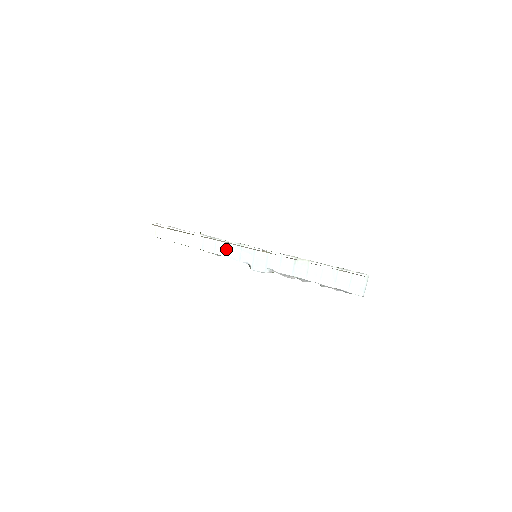
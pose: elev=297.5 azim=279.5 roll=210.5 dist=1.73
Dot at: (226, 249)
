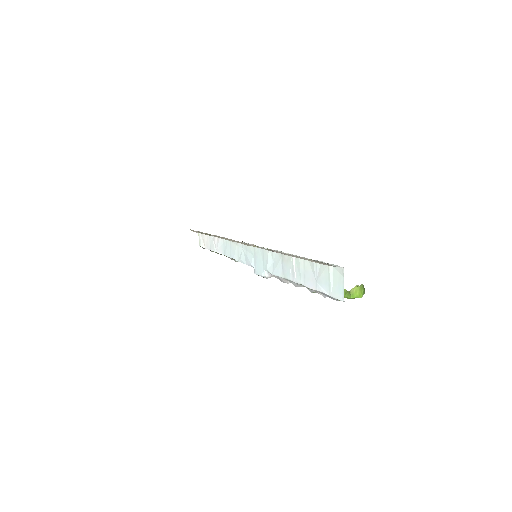
Dot at: (237, 251)
